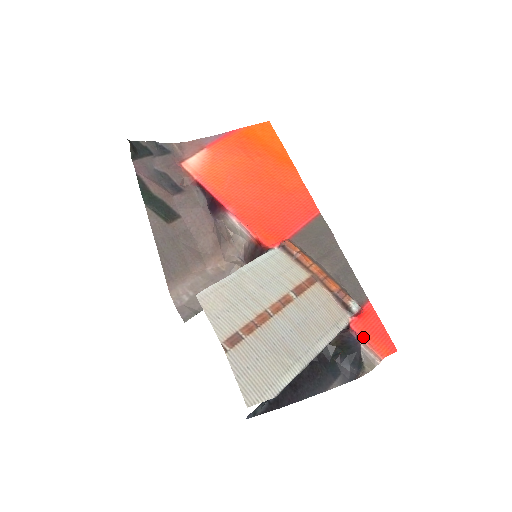
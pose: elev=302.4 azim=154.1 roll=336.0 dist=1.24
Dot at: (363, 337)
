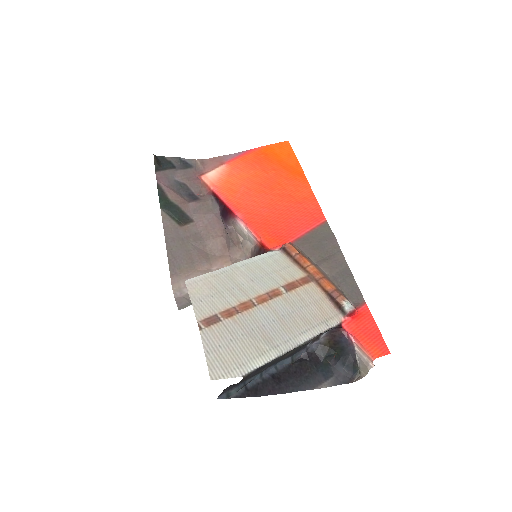
Dot at: (355, 337)
